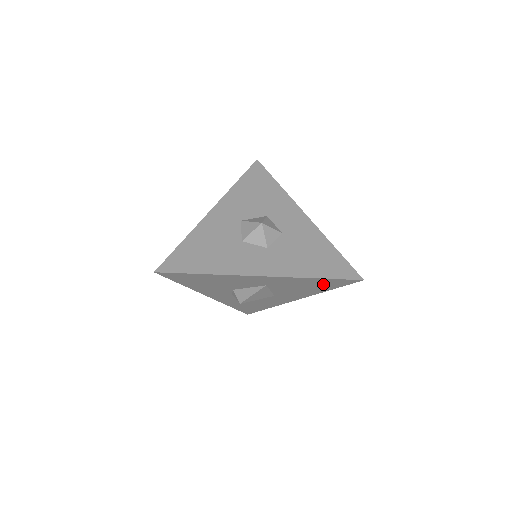
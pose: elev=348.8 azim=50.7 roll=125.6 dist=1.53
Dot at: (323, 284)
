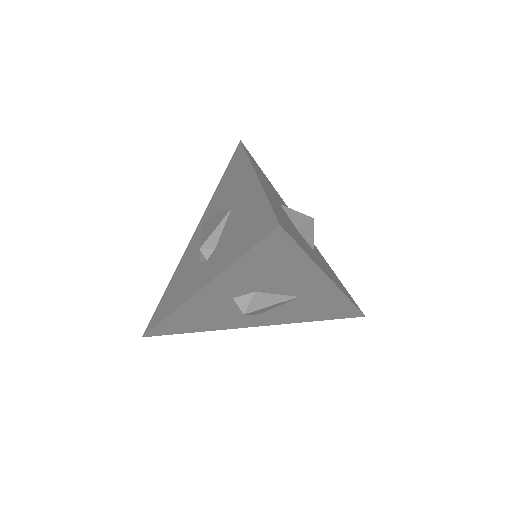
Dot at: (333, 311)
